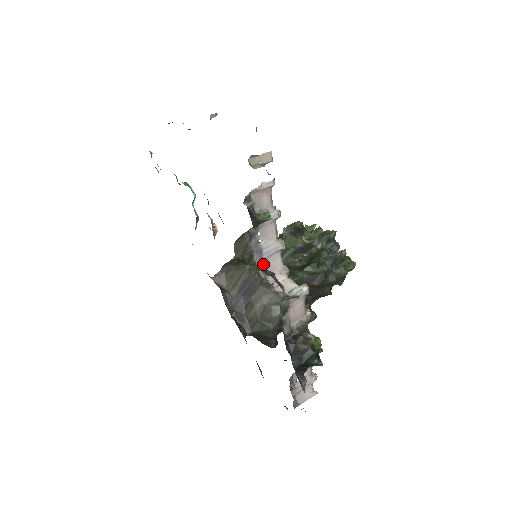
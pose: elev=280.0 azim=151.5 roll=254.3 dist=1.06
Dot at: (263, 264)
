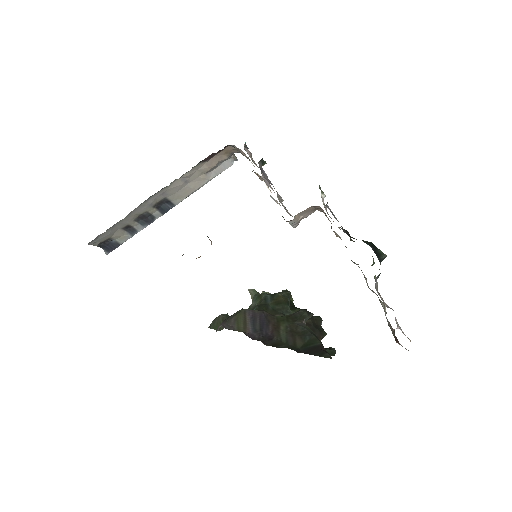
Dot at: occluded
